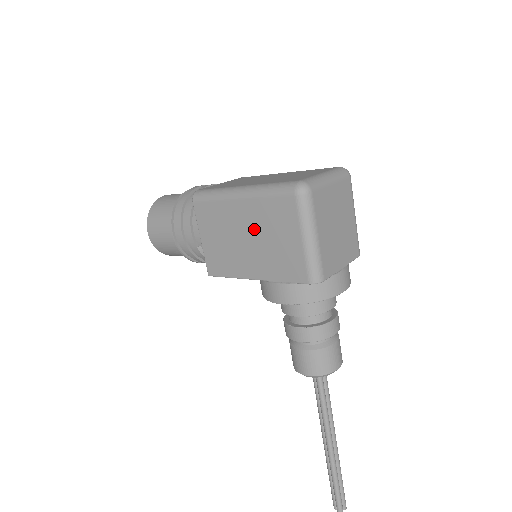
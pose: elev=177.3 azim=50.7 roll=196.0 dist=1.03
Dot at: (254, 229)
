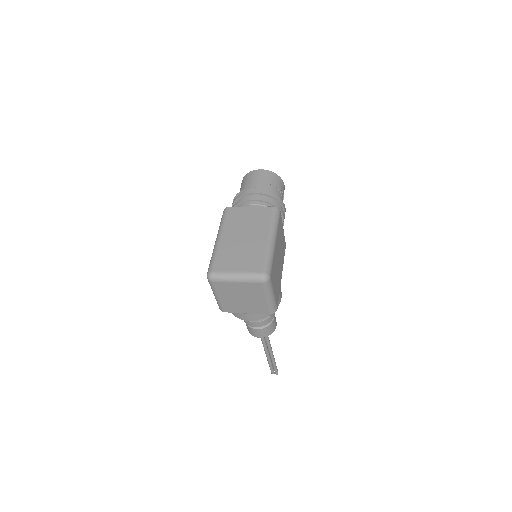
Dot at: occluded
